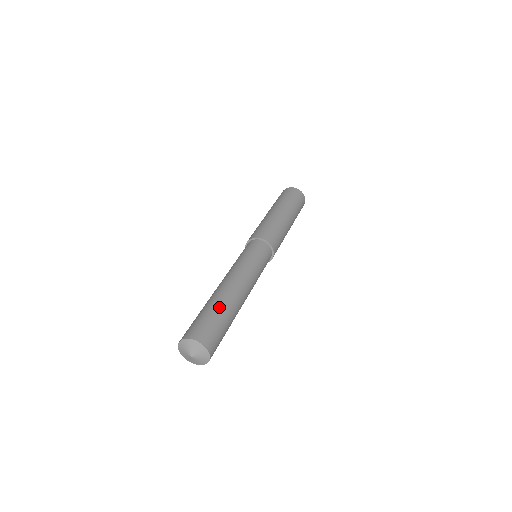
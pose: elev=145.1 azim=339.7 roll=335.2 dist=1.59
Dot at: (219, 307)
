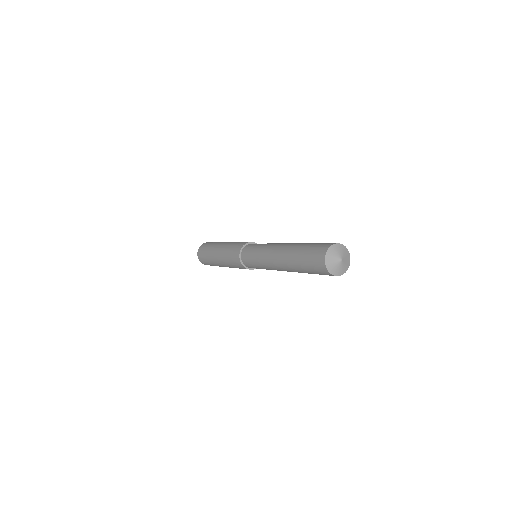
Dot at: (309, 243)
